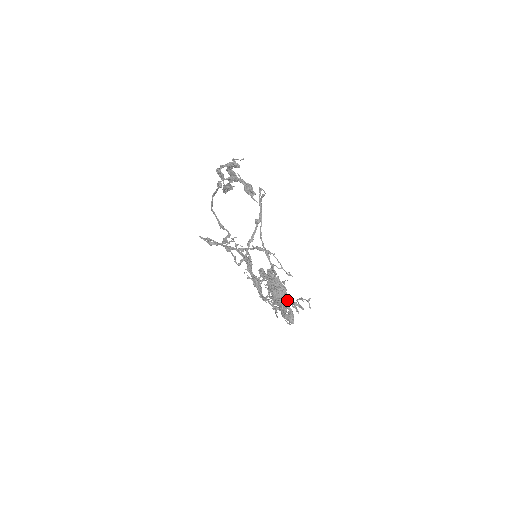
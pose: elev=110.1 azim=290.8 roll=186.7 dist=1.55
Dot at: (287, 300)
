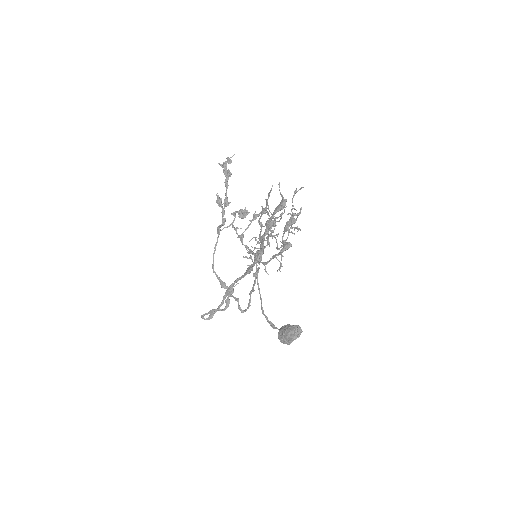
Dot at: (288, 231)
